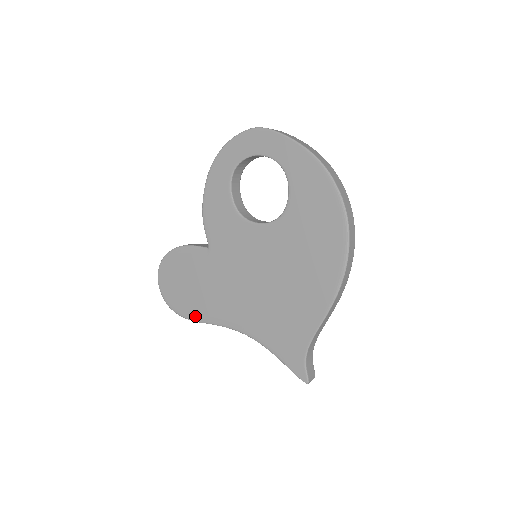
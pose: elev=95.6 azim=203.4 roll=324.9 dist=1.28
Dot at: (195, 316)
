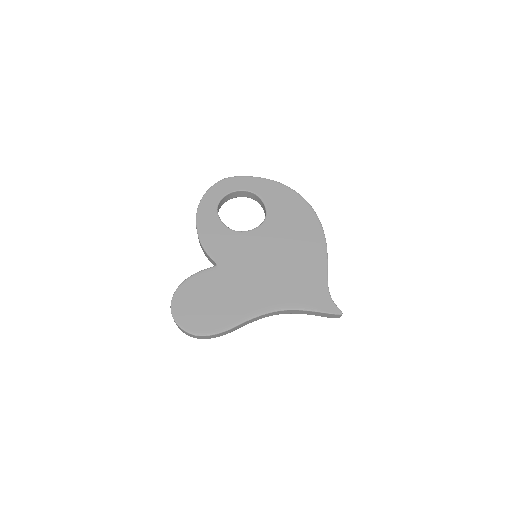
Dot at: (225, 325)
